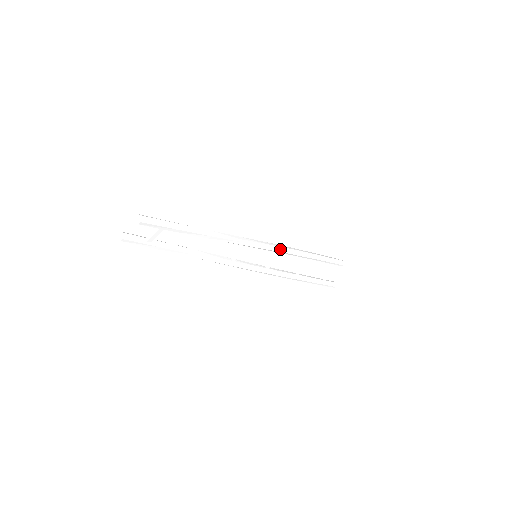
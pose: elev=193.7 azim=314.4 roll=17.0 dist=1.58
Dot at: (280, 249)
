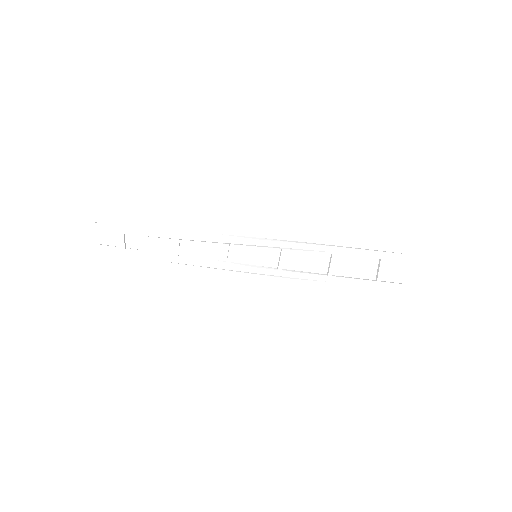
Dot at: (283, 244)
